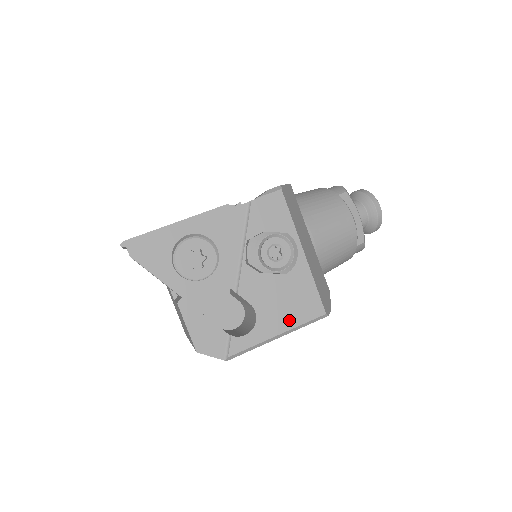
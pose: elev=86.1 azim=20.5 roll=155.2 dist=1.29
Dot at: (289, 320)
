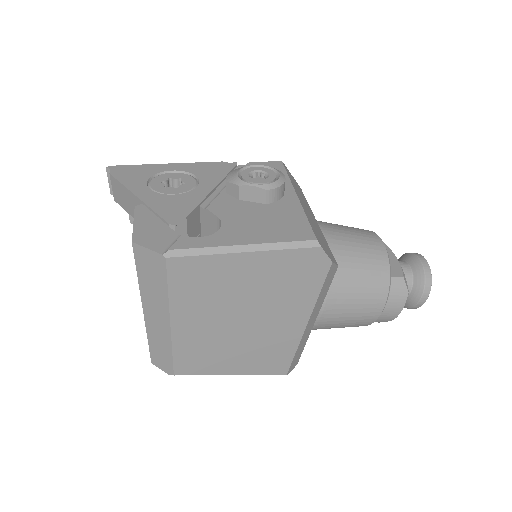
Dot at: (263, 236)
